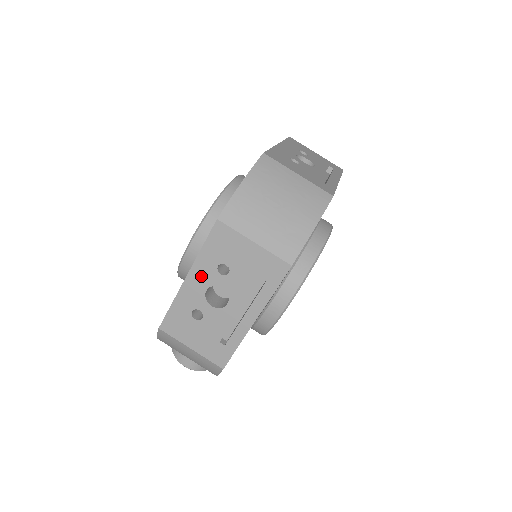
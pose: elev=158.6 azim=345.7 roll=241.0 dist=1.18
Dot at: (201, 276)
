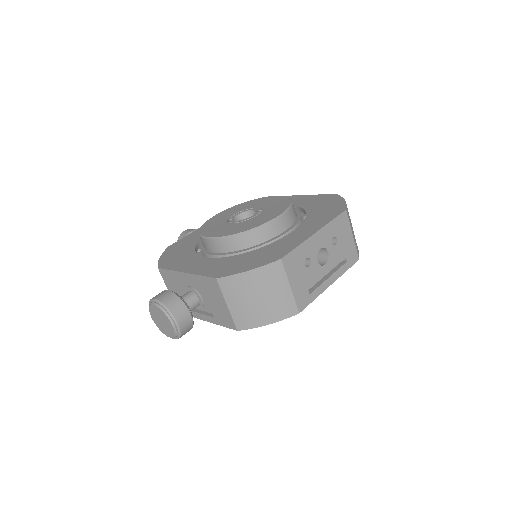
Dot at: (323, 237)
